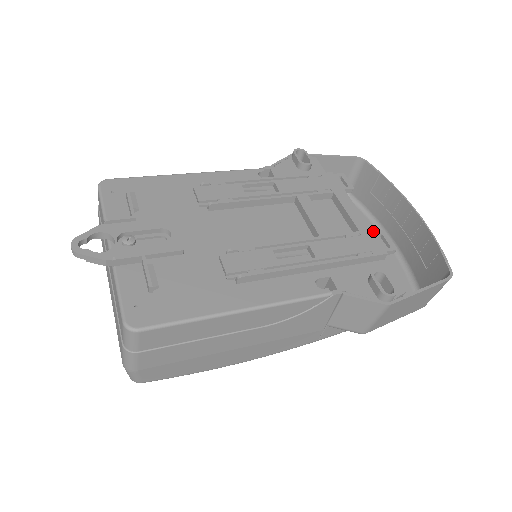
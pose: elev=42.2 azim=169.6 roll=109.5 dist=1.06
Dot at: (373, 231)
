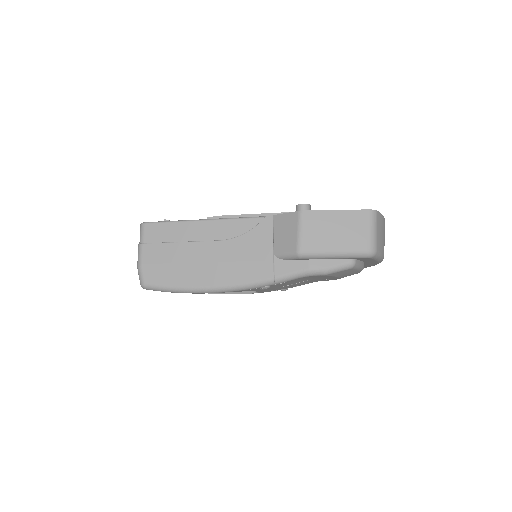
Dot at: occluded
